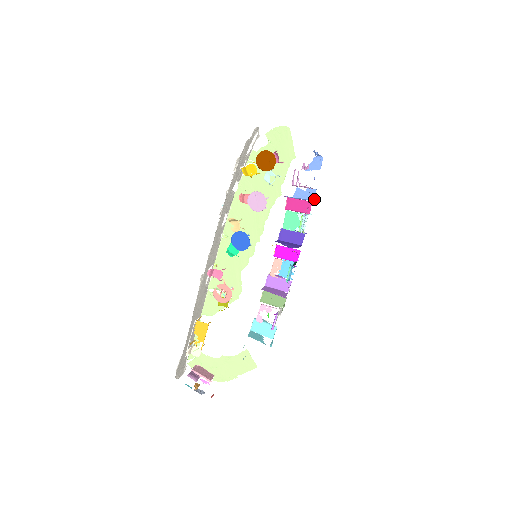
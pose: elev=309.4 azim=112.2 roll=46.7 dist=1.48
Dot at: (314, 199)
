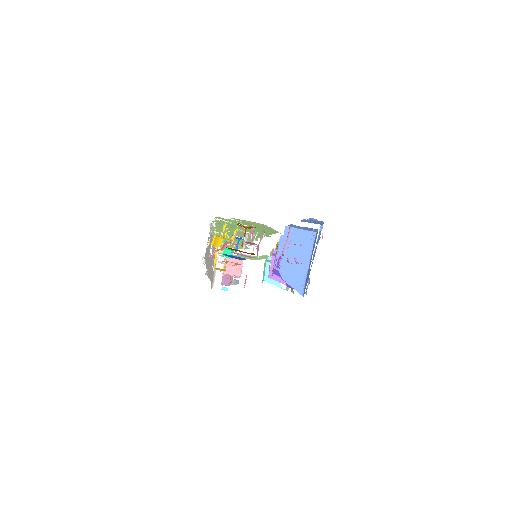
Dot at: (316, 232)
